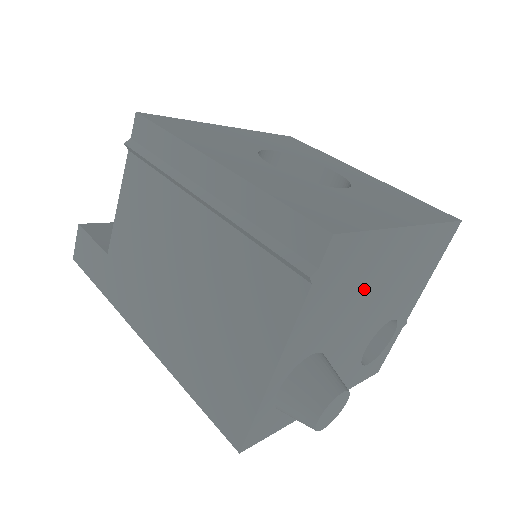
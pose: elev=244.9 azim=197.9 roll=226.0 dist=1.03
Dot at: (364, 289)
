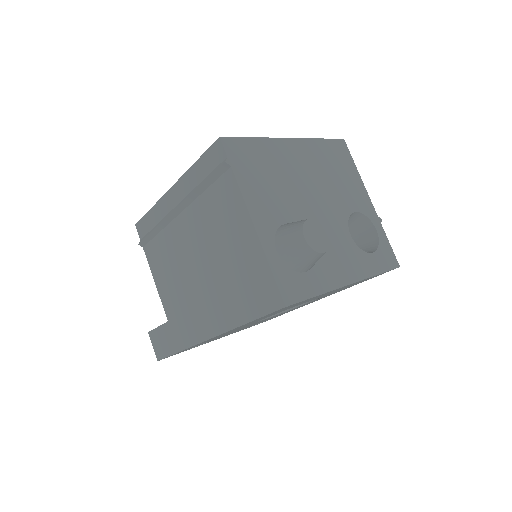
Dot at: (289, 179)
